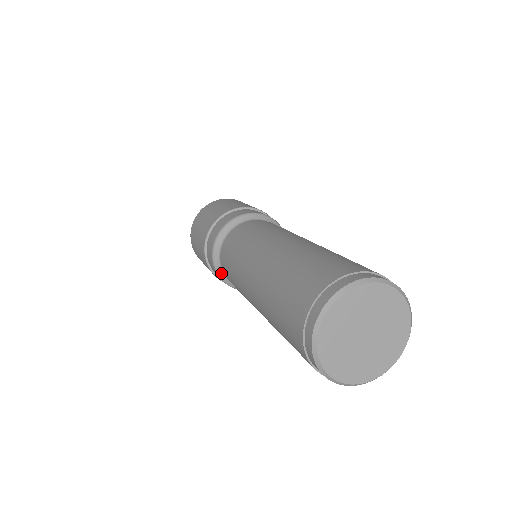
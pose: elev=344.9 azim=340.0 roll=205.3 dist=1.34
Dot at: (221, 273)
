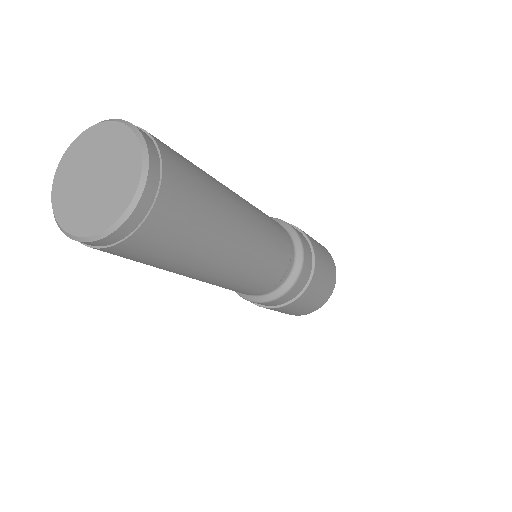
Dot at: occluded
